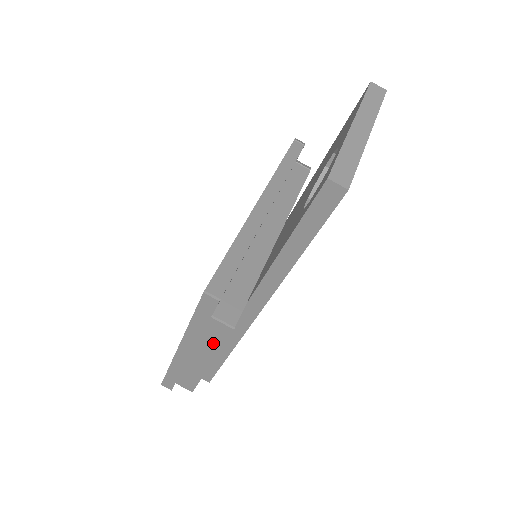
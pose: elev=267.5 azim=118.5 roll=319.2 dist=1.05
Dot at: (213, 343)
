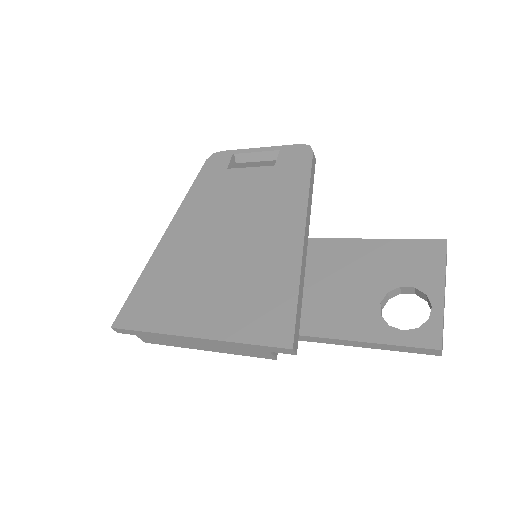
Dot at: (240, 352)
